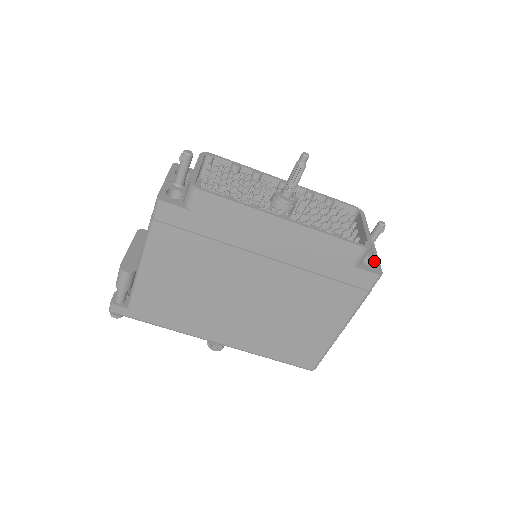
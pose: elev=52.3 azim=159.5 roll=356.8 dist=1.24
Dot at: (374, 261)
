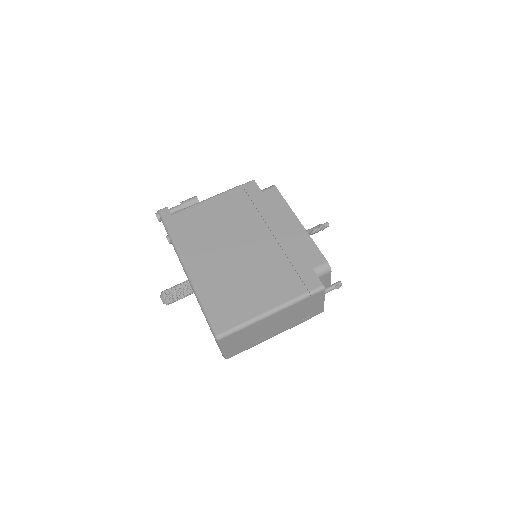
Dot at: occluded
